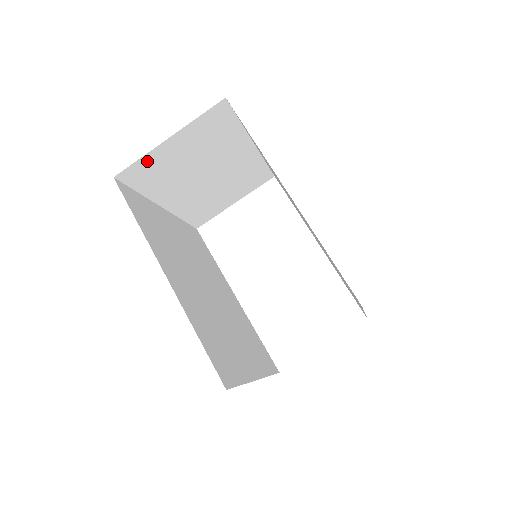
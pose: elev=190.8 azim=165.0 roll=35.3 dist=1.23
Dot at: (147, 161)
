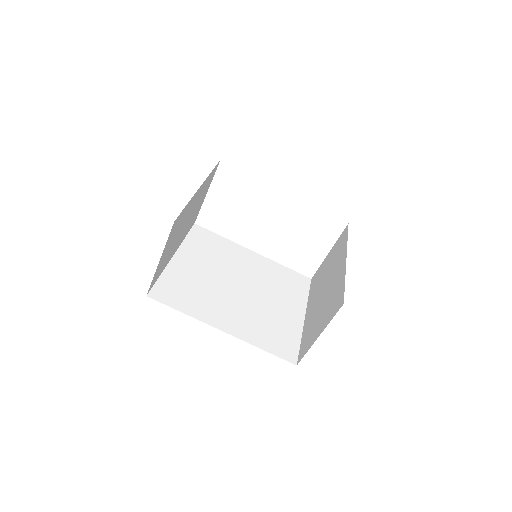
Dot at: (156, 274)
